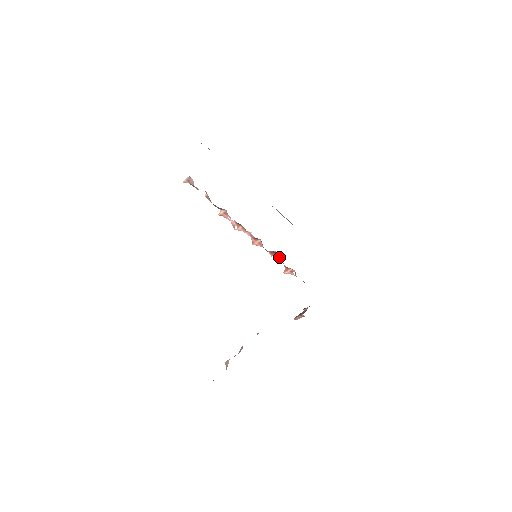
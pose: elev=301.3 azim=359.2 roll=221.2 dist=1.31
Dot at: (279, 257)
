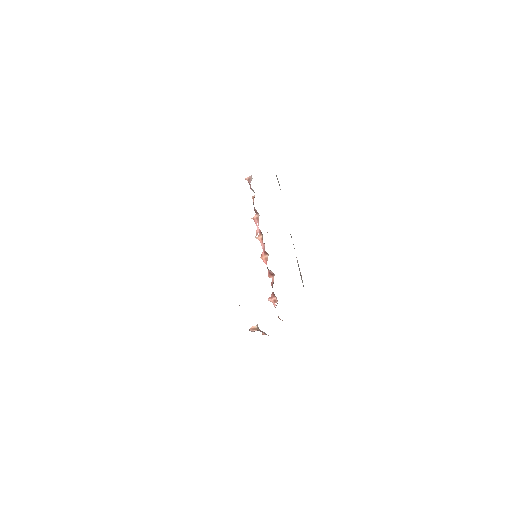
Dot at: (273, 281)
